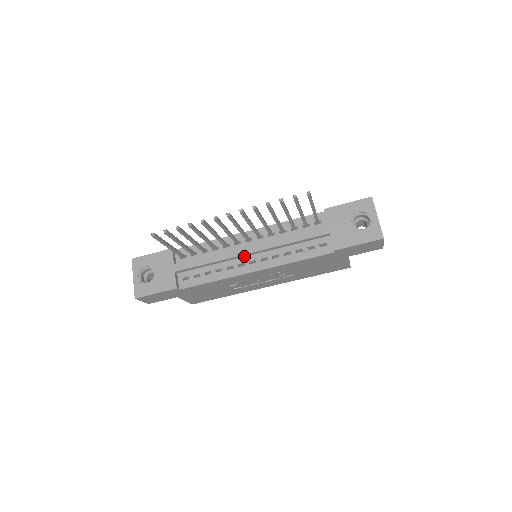
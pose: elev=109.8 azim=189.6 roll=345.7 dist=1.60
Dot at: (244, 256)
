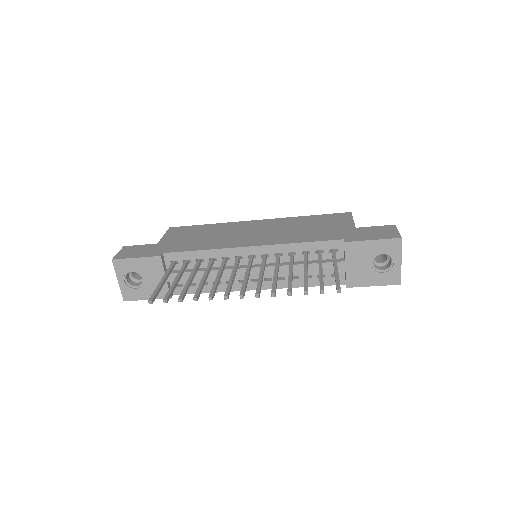
Dot at: occluded
